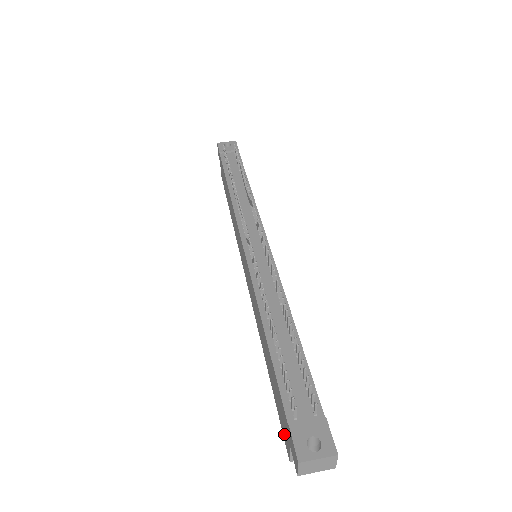
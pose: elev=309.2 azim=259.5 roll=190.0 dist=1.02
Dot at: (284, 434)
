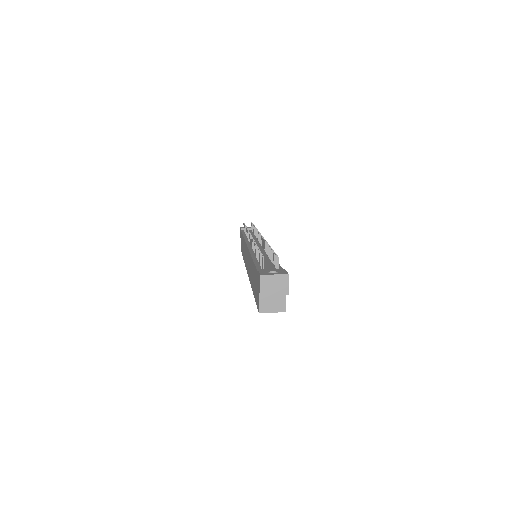
Dot at: (257, 300)
